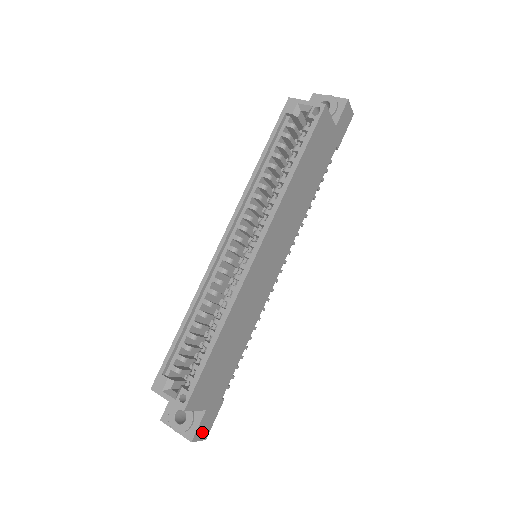
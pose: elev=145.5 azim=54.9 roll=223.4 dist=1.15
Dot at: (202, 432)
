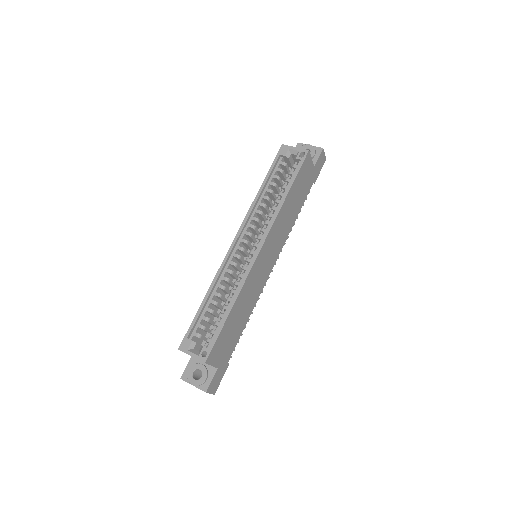
Dot at: (213, 387)
